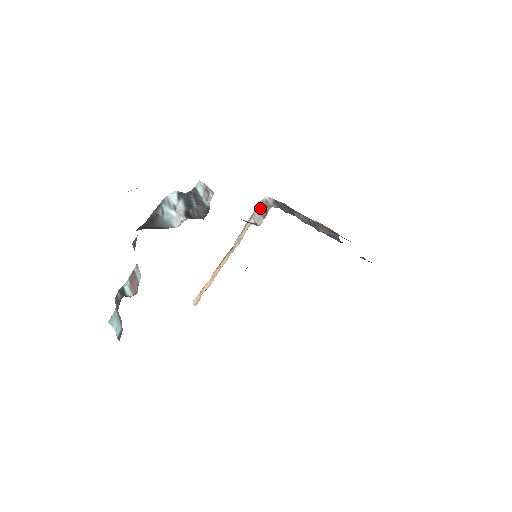
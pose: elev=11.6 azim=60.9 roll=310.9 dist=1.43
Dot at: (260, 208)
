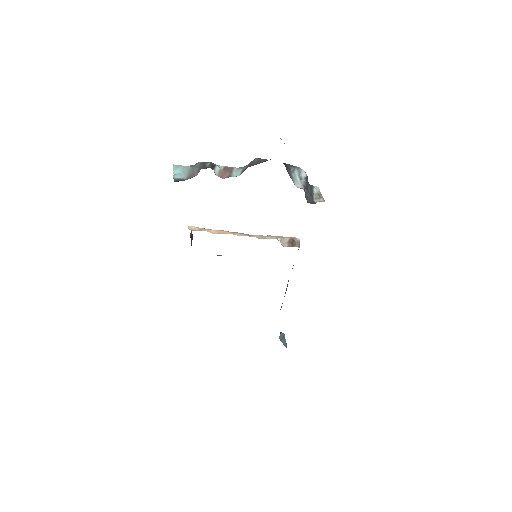
Dot at: (291, 240)
